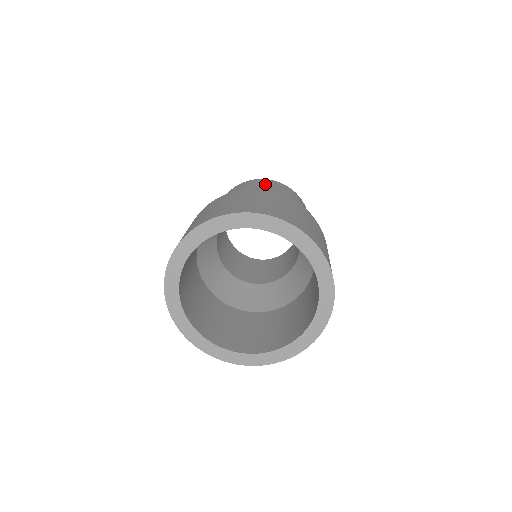
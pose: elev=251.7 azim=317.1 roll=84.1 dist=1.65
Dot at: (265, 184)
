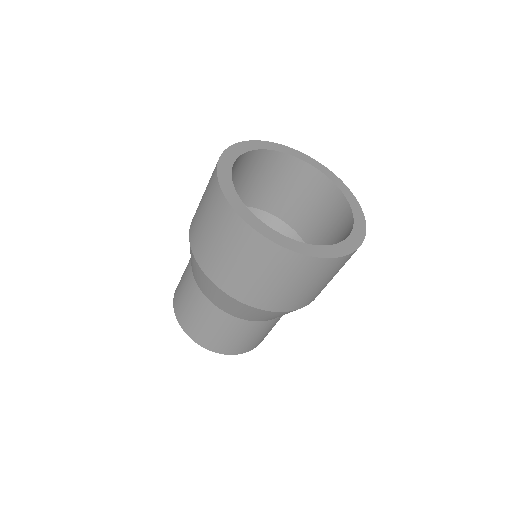
Dot at: occluded
